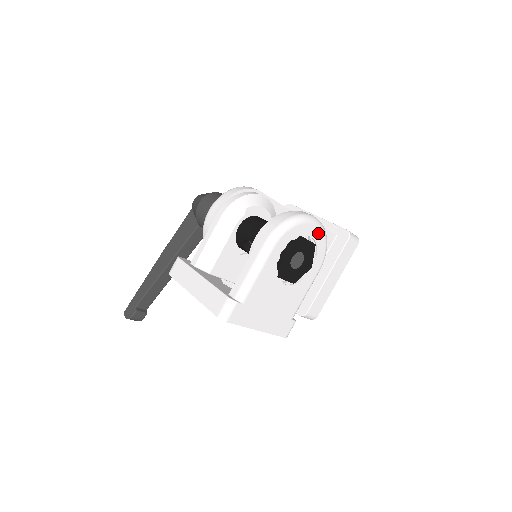
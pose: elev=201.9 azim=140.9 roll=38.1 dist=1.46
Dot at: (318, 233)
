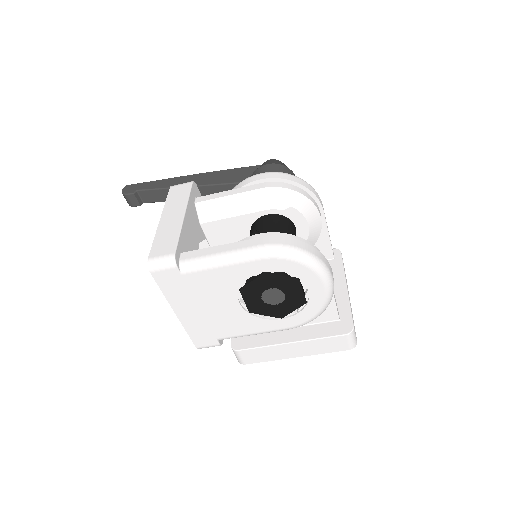
Dot at: (319, 296)
